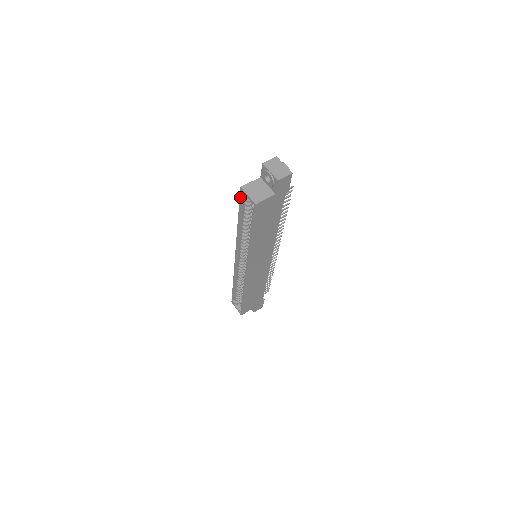
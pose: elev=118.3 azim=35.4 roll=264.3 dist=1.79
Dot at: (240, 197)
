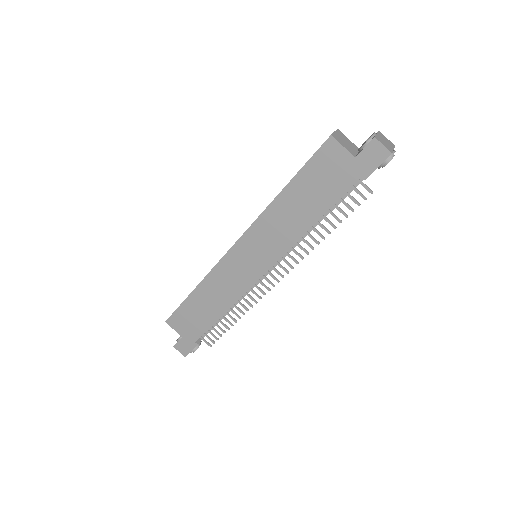
Dot at: occluded
